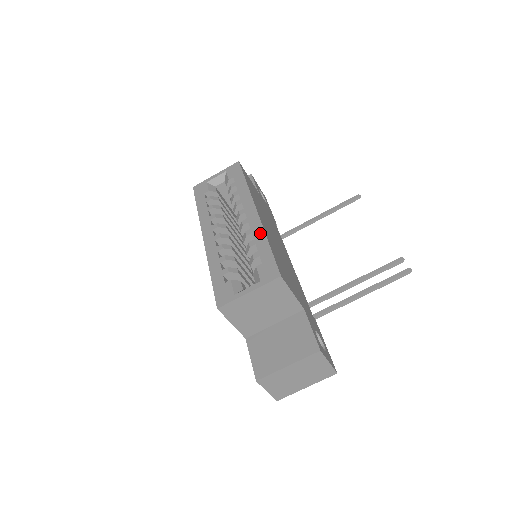
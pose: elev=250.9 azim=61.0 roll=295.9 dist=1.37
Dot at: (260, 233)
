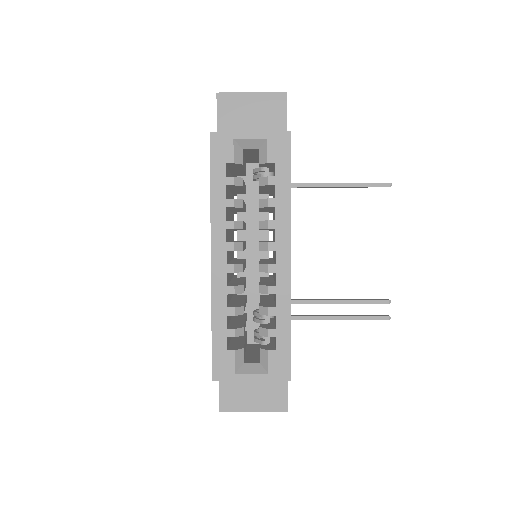
Dot at: (285, 303)
